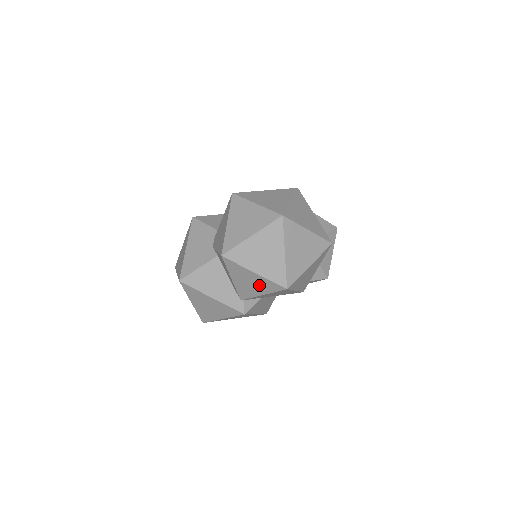
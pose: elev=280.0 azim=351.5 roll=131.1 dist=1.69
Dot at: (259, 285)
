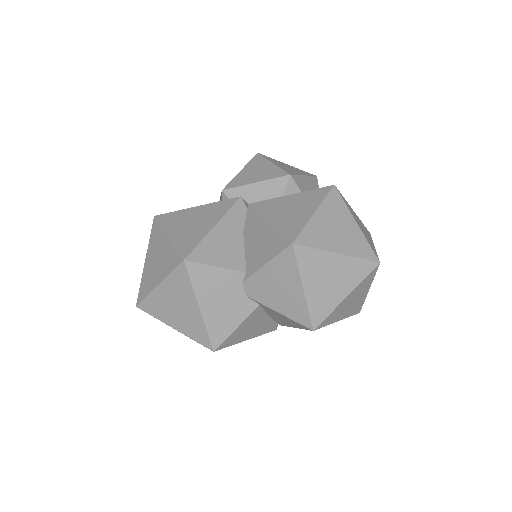
Dot at: occluded
